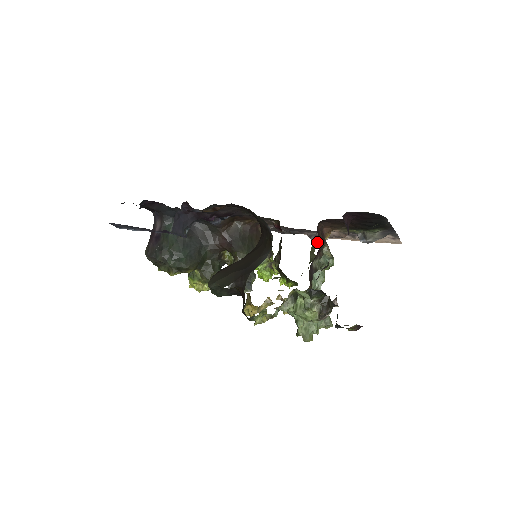
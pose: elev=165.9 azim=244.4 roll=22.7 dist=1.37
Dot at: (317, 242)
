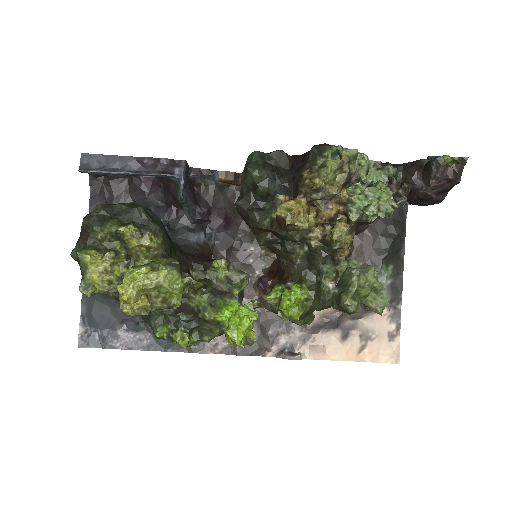
Dot at: (293, 355)
